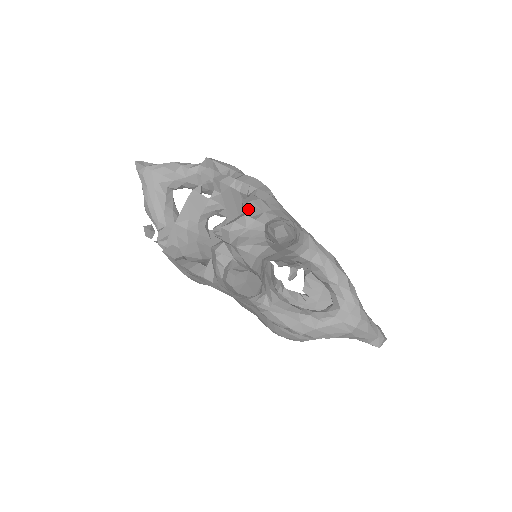
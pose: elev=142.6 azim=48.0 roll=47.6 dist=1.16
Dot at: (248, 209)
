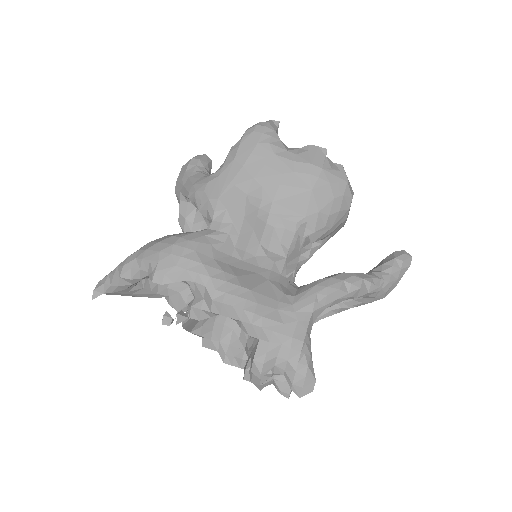
Dot at: (262, 376)
